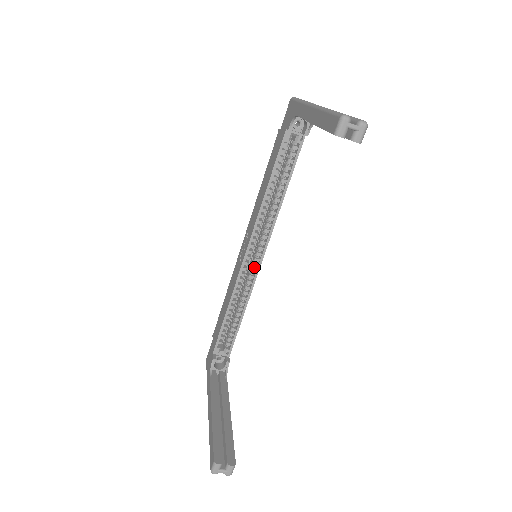
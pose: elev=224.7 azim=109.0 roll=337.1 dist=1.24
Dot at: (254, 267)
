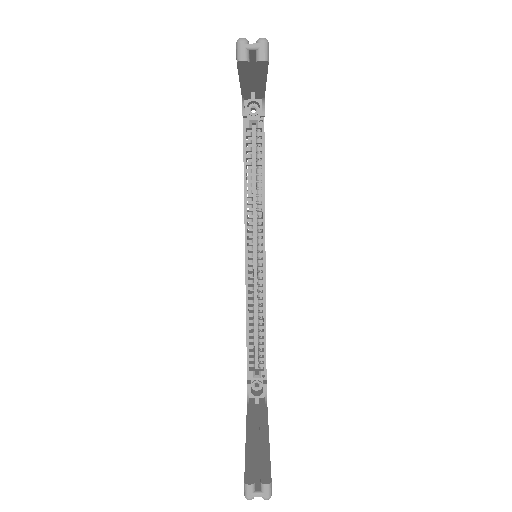
Dot at: (260, 270)
